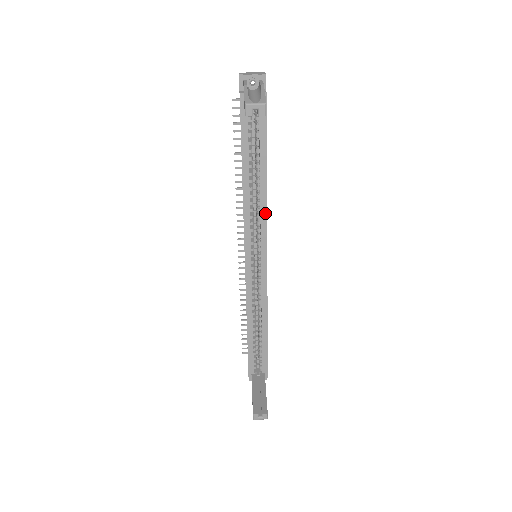
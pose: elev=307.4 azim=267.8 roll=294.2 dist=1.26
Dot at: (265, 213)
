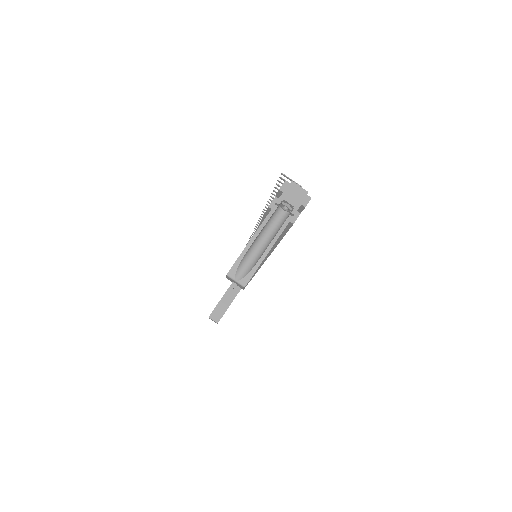
Dot at: (267, 256)
